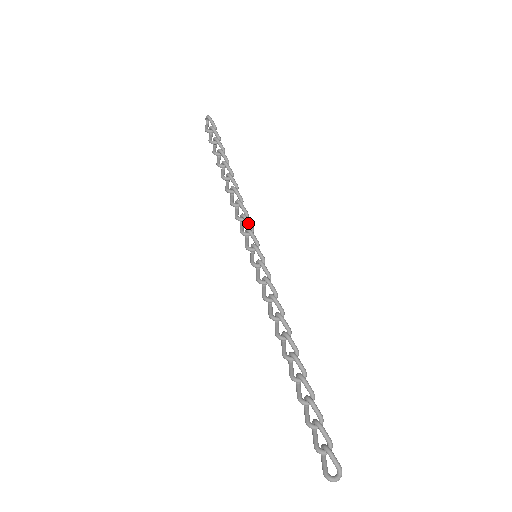
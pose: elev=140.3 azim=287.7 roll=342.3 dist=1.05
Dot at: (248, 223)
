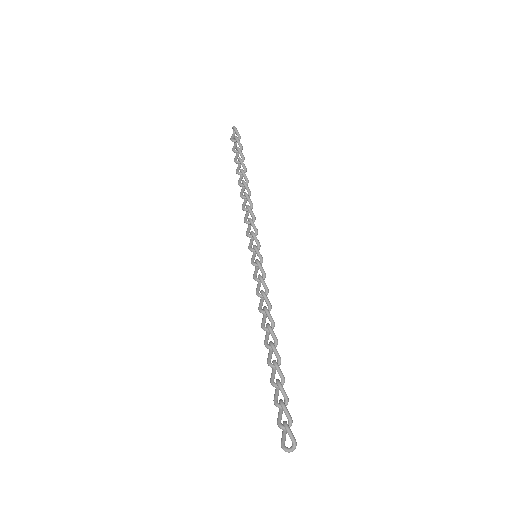
Dot at: (253, 226)
